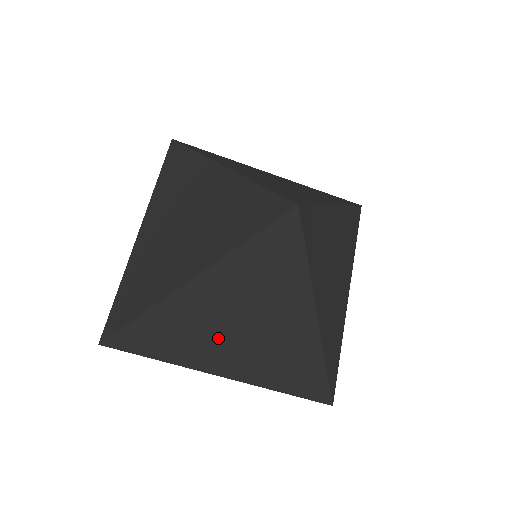
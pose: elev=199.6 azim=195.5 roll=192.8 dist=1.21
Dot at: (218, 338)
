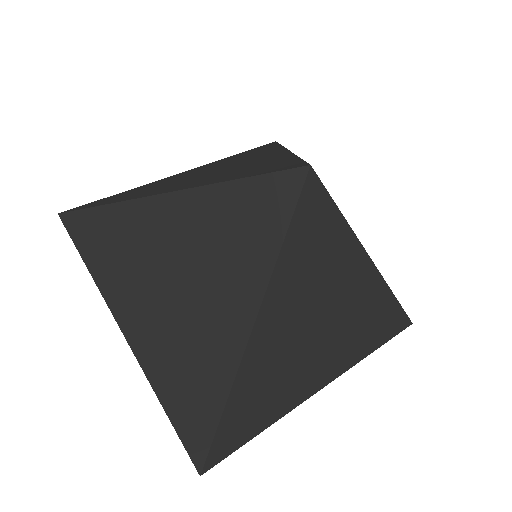
Dot at: (148, 280)
